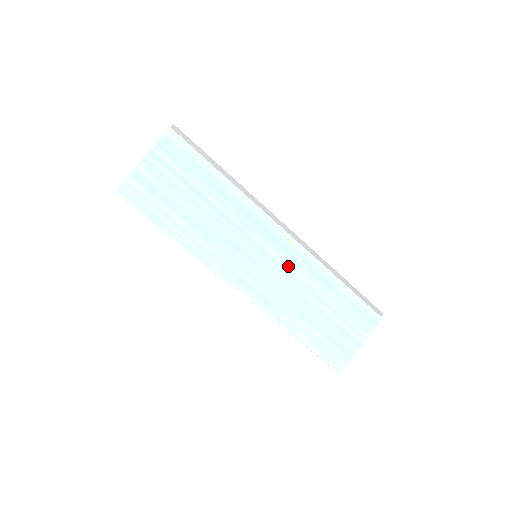
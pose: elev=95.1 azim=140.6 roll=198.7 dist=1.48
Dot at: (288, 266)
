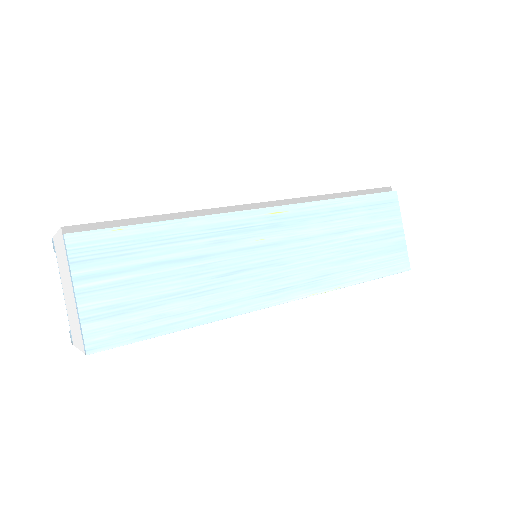
Dot at: (296, 235)
